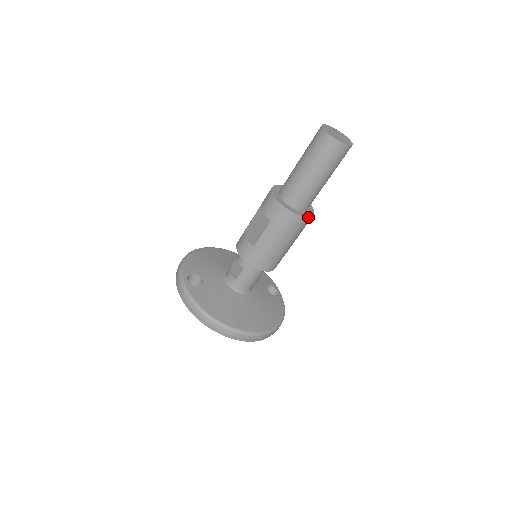
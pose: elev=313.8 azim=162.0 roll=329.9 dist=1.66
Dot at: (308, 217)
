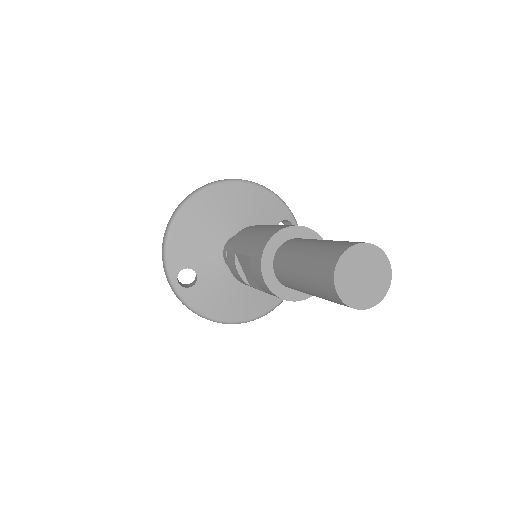
Dot at: occluded
